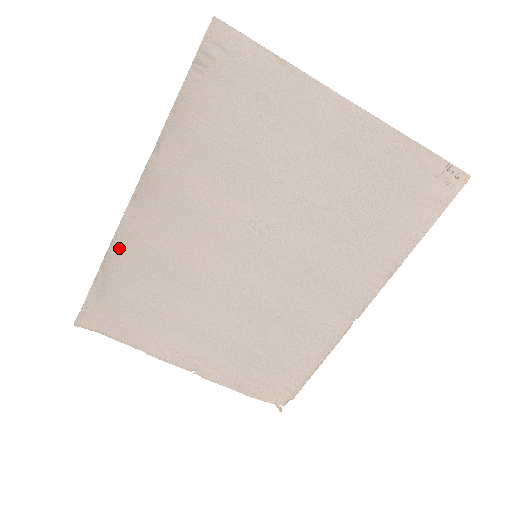
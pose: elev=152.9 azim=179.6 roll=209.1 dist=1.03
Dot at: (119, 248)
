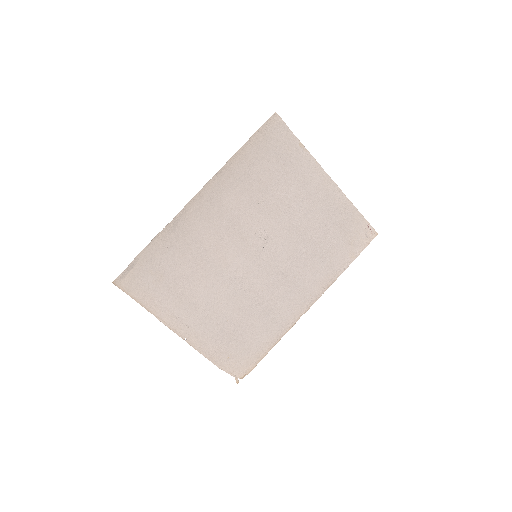
Dot at: (171, 230)
